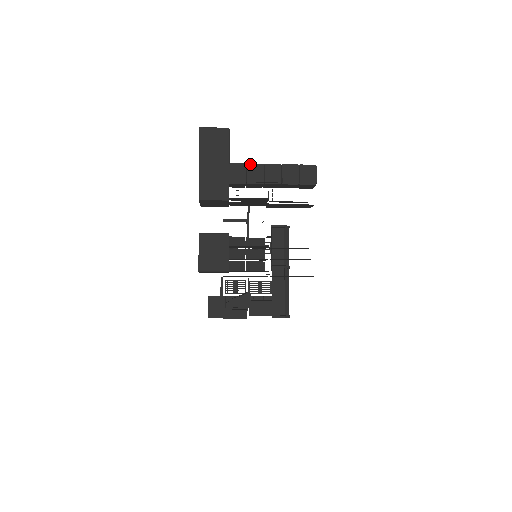
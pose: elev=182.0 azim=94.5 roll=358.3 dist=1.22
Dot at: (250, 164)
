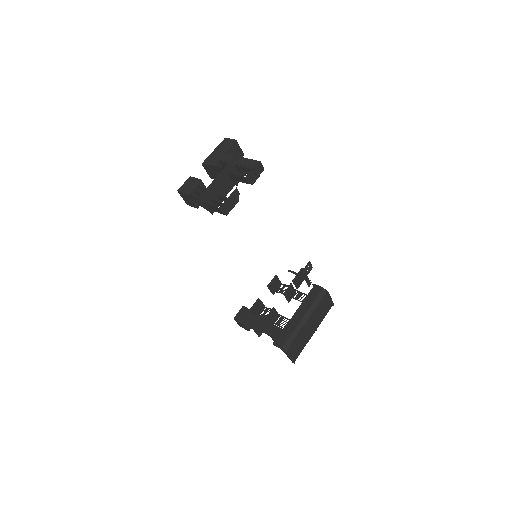
Dot at: (233, 155)
